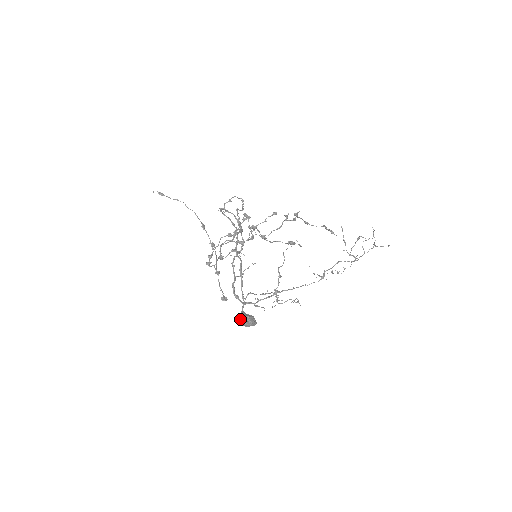
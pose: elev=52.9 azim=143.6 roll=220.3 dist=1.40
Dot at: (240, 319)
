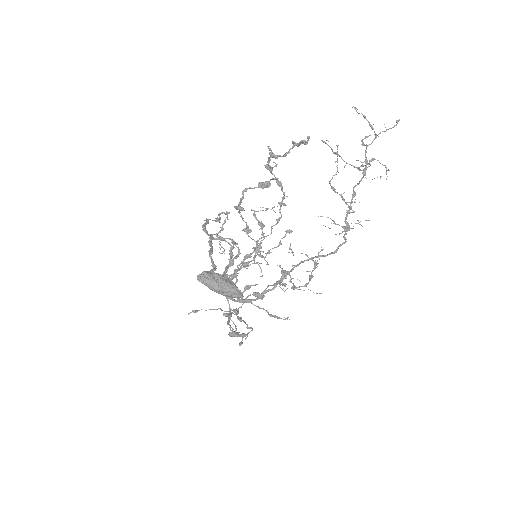
Dot at: (199, 275)
